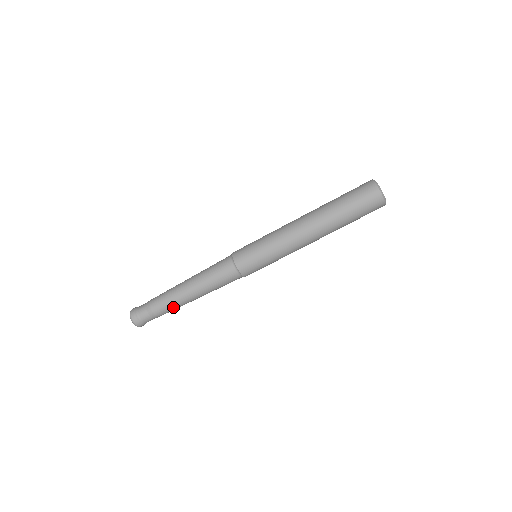
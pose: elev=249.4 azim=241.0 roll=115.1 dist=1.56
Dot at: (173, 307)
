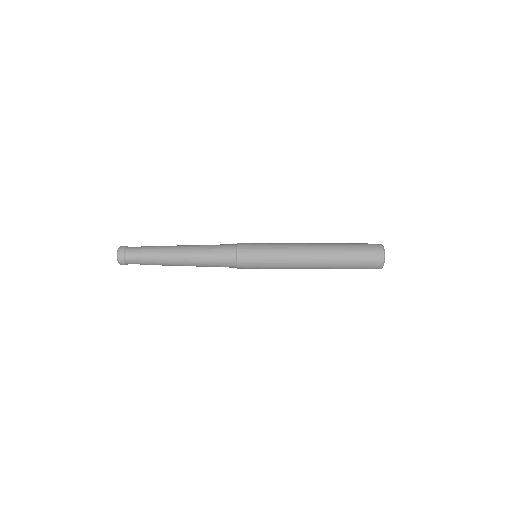
Dot at: (161, 253)
